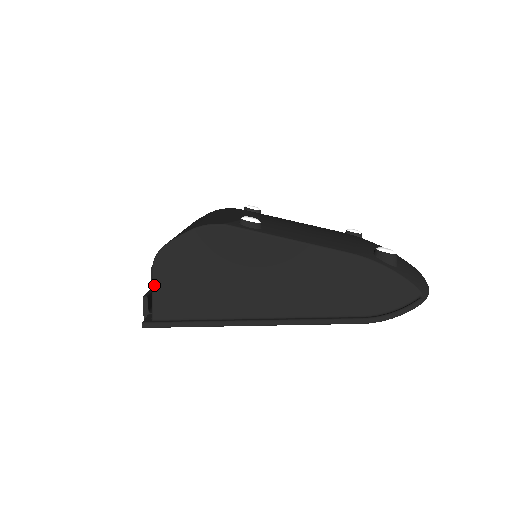
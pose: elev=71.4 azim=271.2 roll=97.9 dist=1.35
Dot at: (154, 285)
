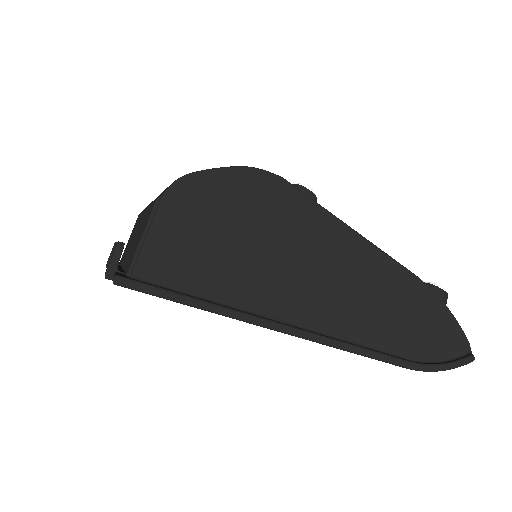
Dot at: (155, 224)
